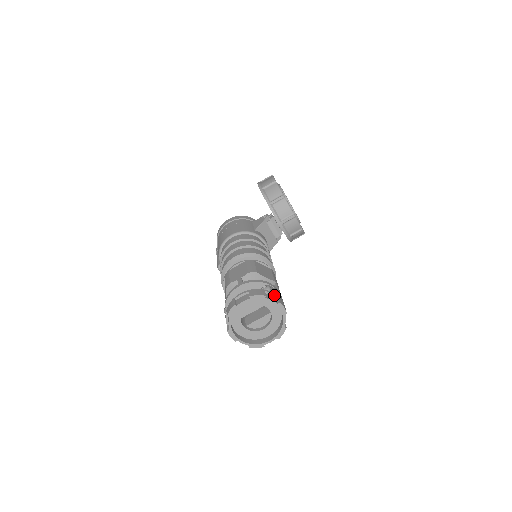
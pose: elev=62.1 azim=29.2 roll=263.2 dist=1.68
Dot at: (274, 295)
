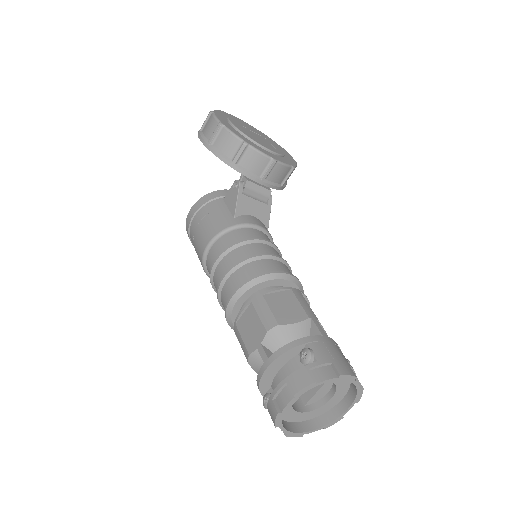
Dot at: (325, 364)
